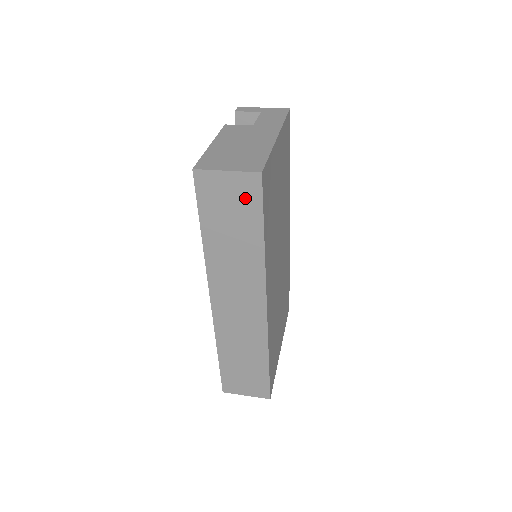
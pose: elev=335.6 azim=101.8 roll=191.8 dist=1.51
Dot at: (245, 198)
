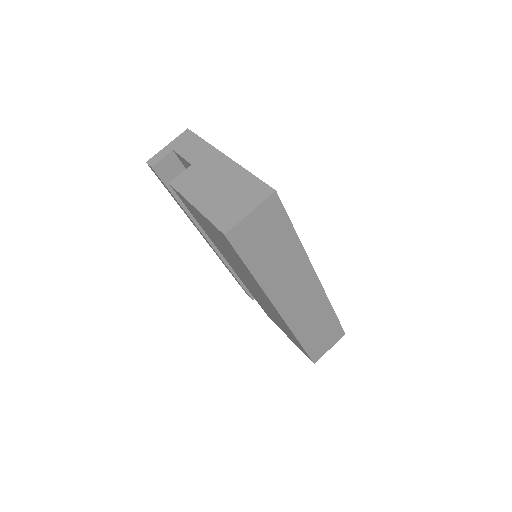
Dot at: (272, 219)
